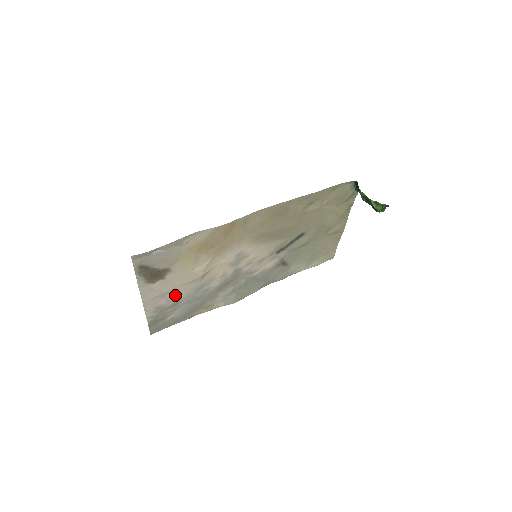
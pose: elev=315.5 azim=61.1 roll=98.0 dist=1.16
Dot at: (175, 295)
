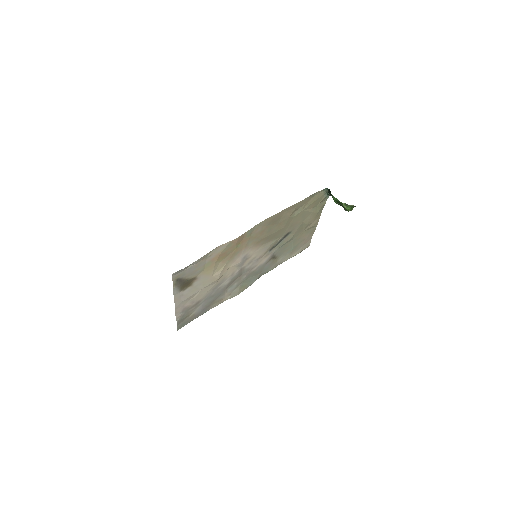
Dot at: (198, 297)
